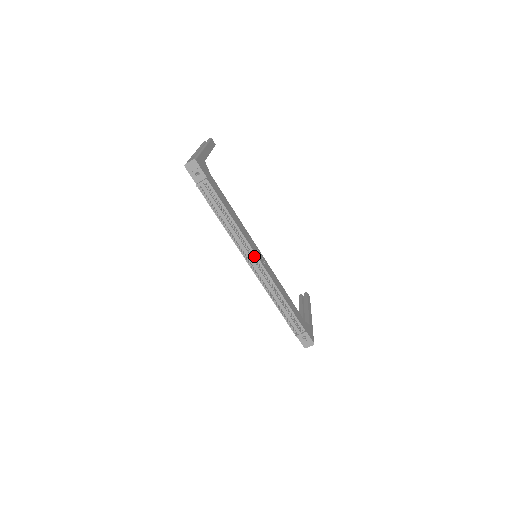
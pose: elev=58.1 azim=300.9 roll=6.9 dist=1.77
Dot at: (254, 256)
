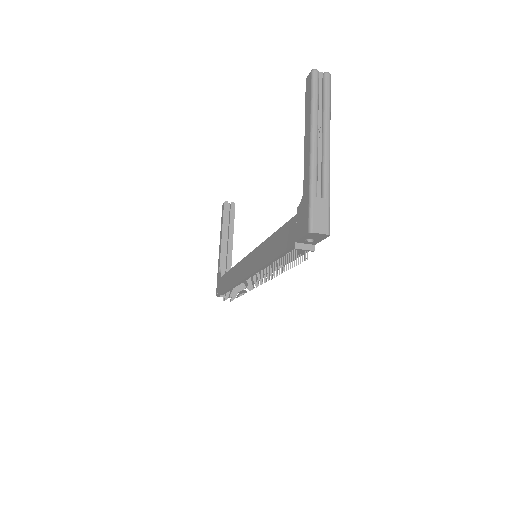
Dot at: occluded
